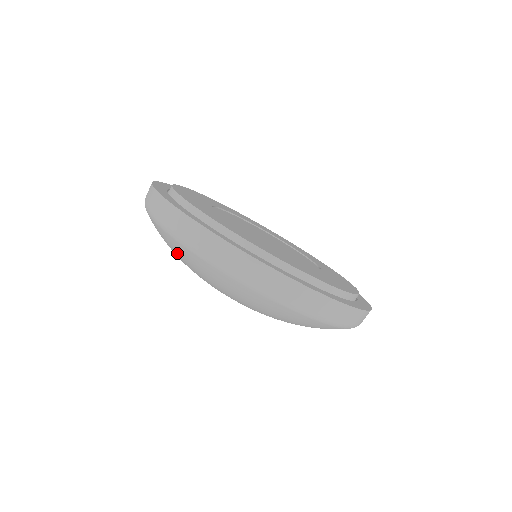
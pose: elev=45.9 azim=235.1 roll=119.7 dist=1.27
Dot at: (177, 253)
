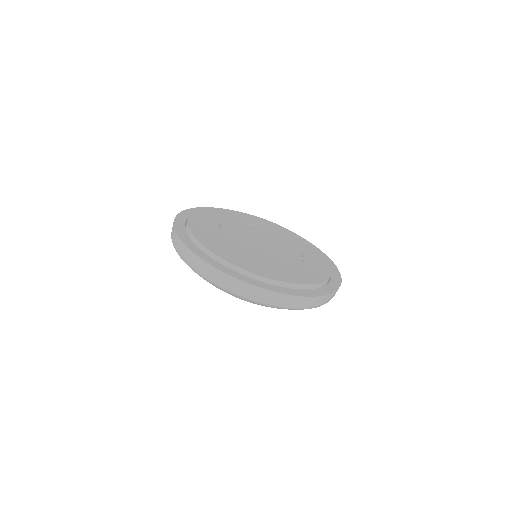
Dot at: occluded
